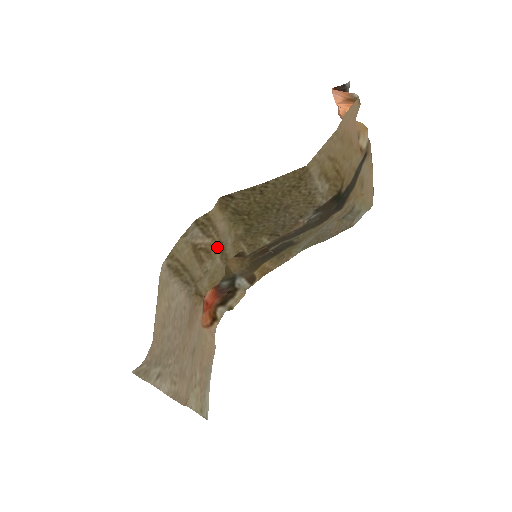
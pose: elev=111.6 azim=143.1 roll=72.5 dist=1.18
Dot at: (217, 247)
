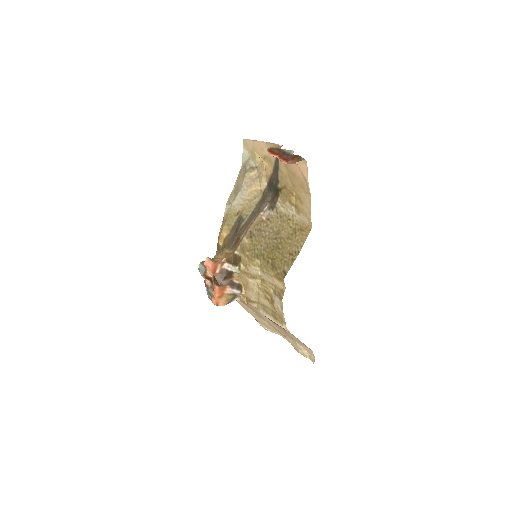
Dot at: (263, 284)
